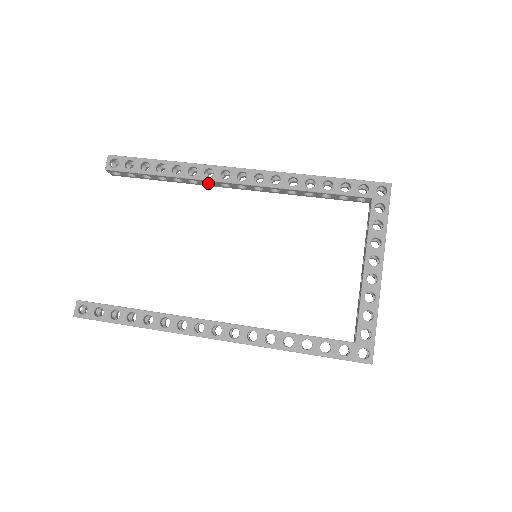
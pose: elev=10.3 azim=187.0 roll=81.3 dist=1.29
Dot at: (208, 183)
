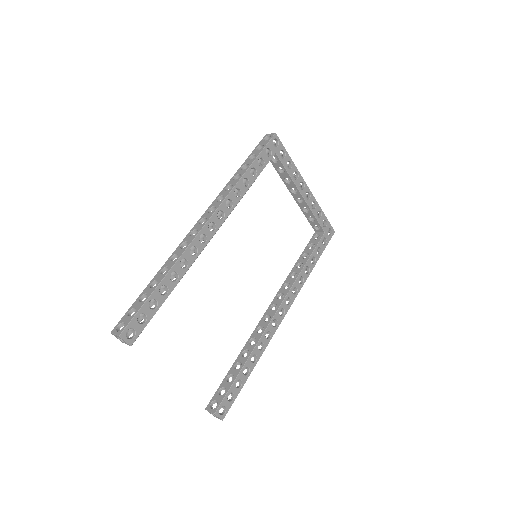
Dot at: occluded
